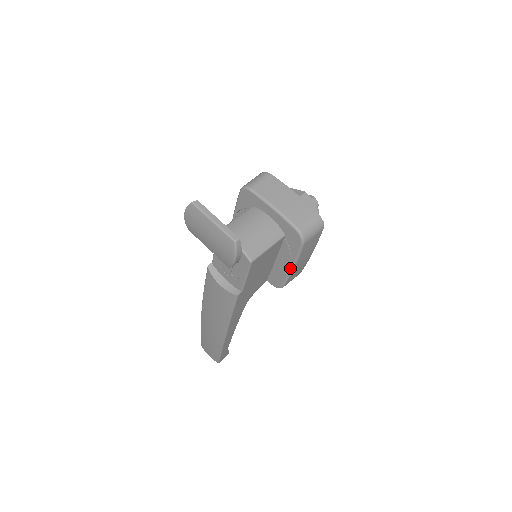
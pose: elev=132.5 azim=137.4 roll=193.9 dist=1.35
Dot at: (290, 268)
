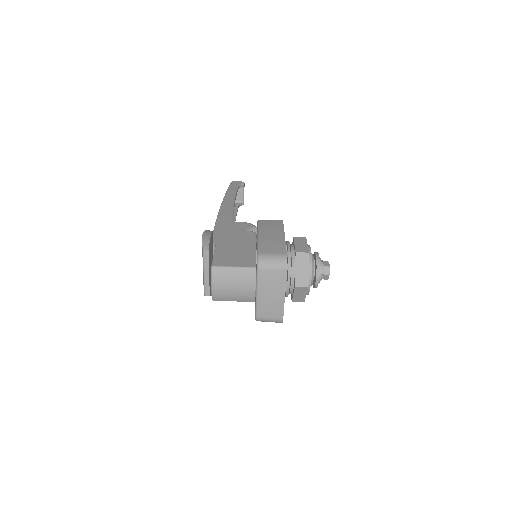
Dot at: occluded
